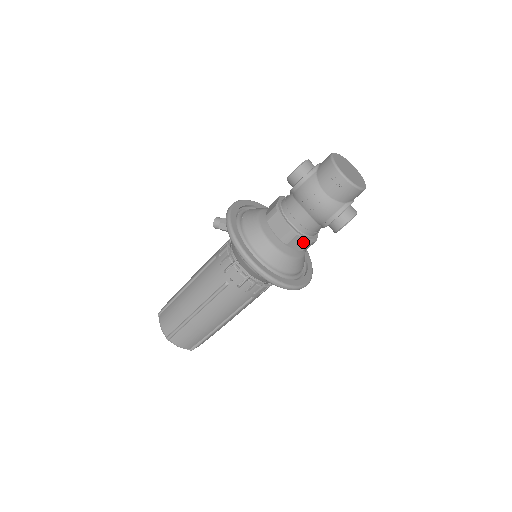
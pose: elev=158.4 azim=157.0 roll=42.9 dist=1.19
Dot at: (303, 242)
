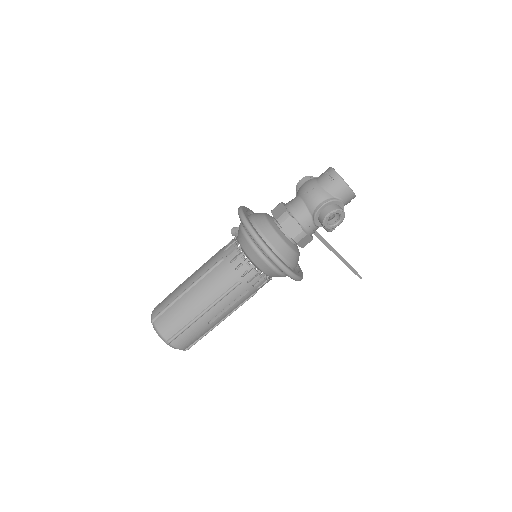
Dot at: (295, 227)
